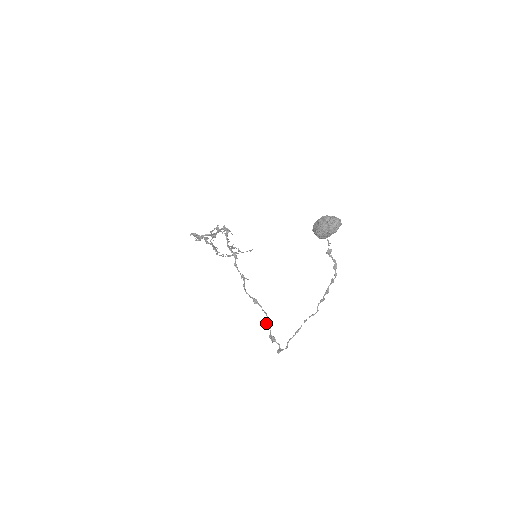
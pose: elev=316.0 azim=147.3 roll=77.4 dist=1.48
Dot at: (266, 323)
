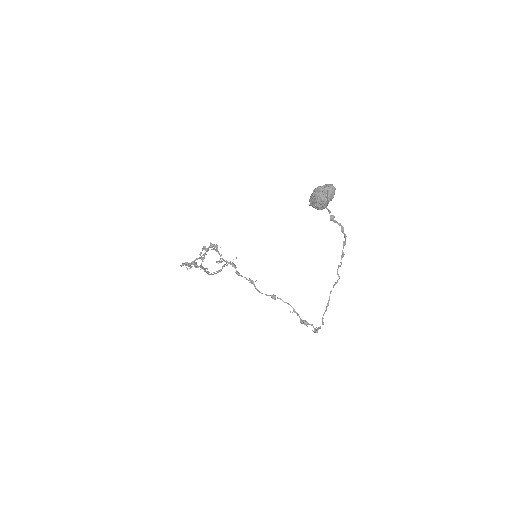
Dot at: (292, 312)
